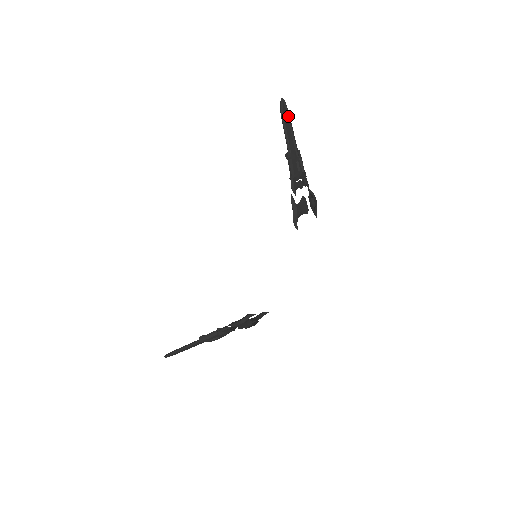
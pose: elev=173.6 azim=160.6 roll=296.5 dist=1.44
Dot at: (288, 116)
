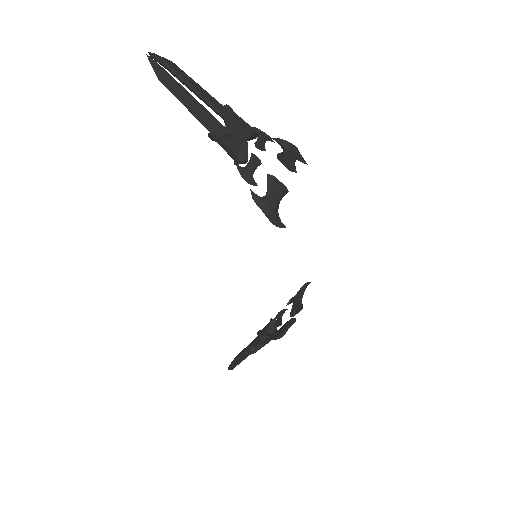
Dot at: (176, 74)
